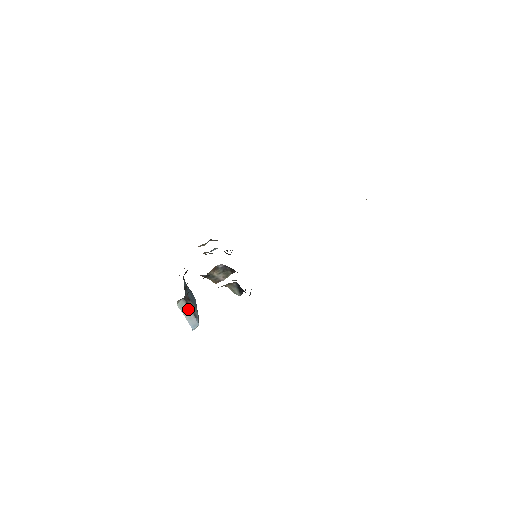
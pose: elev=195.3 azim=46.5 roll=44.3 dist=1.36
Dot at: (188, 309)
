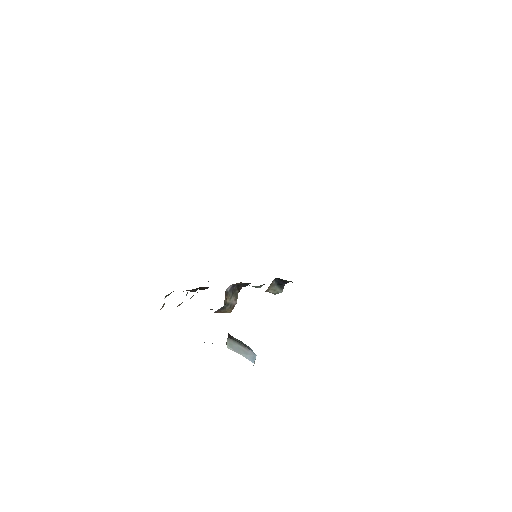
Dot at: (238, 345)
